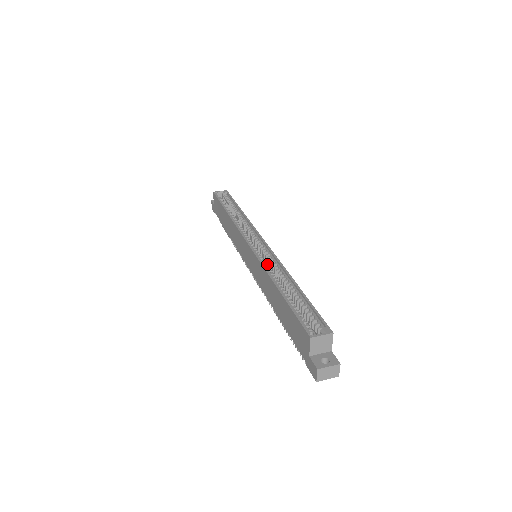
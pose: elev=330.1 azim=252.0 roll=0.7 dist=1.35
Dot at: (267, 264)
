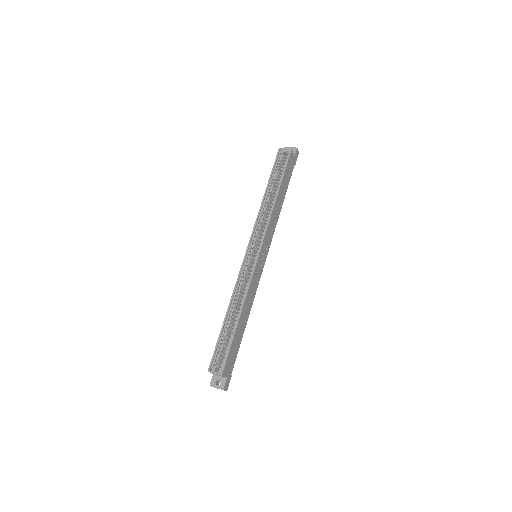
Dot at: (250, 275)
